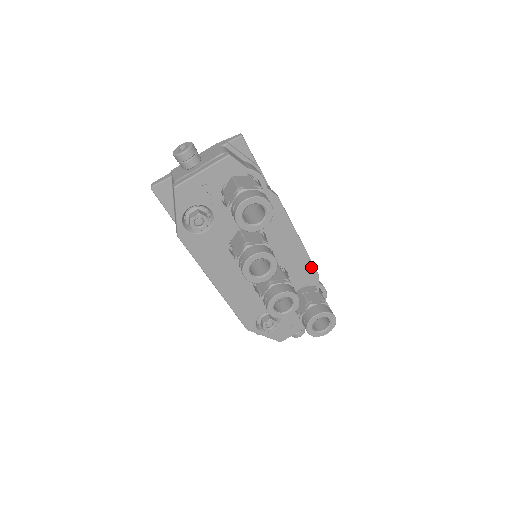
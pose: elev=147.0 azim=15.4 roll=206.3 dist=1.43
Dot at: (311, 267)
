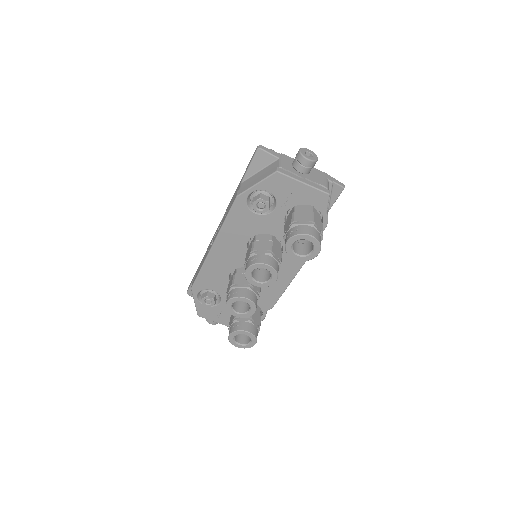
Dot at: (276, 299)
